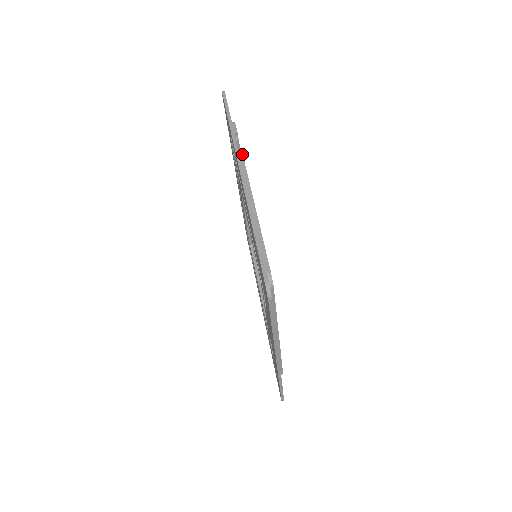
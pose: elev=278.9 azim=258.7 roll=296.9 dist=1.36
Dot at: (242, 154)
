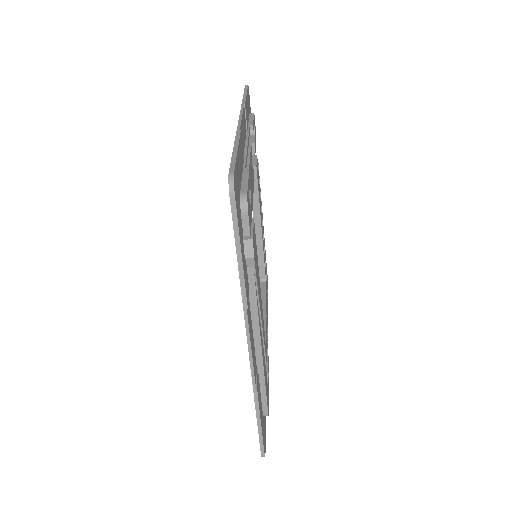
Dot at: (254, 278)
